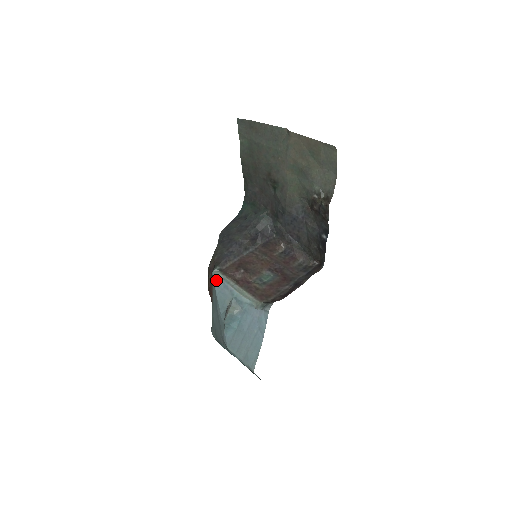
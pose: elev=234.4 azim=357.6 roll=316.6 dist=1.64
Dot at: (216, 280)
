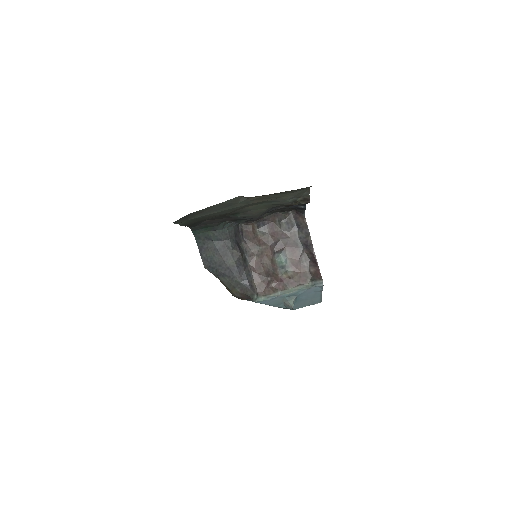
Dot at: (262, 302)
